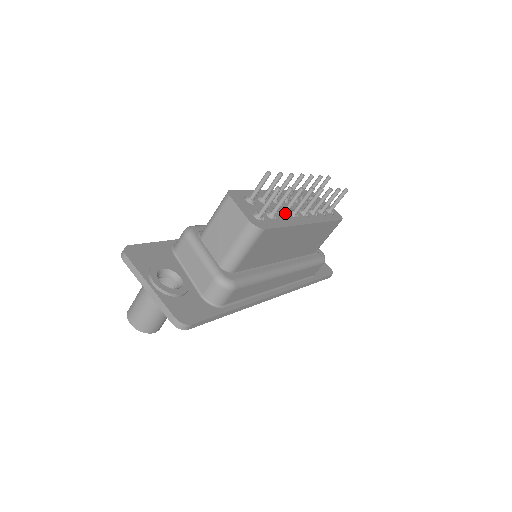
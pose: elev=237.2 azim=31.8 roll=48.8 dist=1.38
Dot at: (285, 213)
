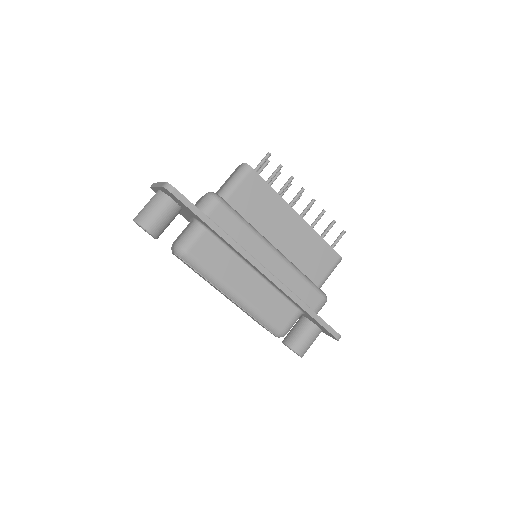
Dot at: occluded
